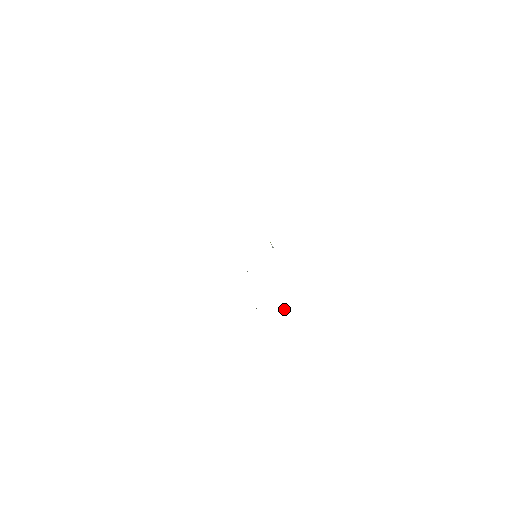
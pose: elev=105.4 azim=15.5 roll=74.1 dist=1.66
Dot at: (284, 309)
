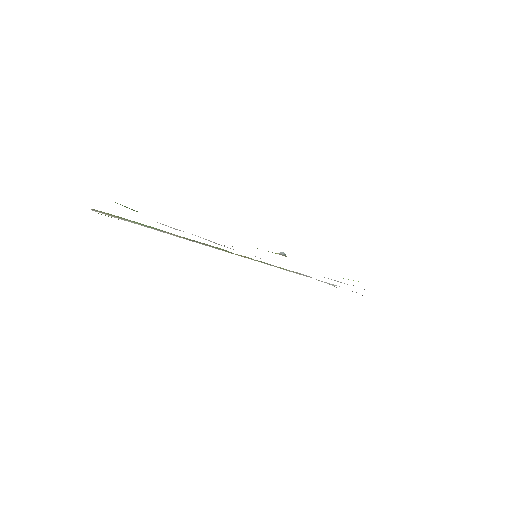
Dot at: occluded
